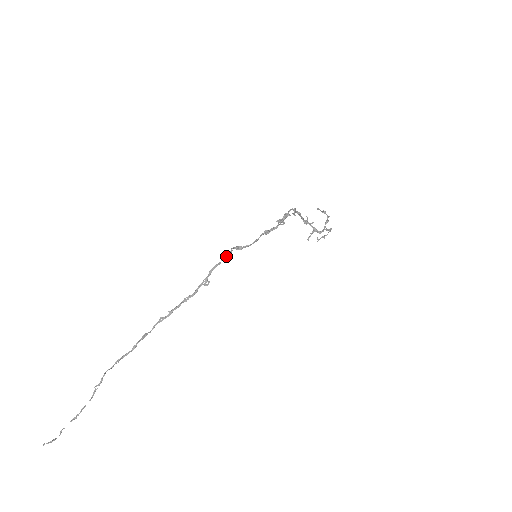
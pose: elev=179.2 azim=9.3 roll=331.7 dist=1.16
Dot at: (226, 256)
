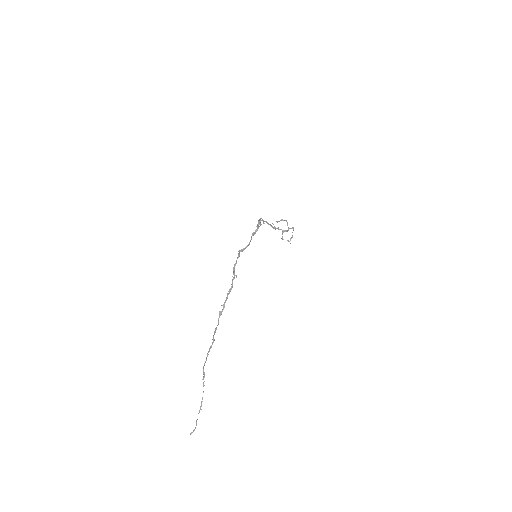
Dot at: (238, 256)
